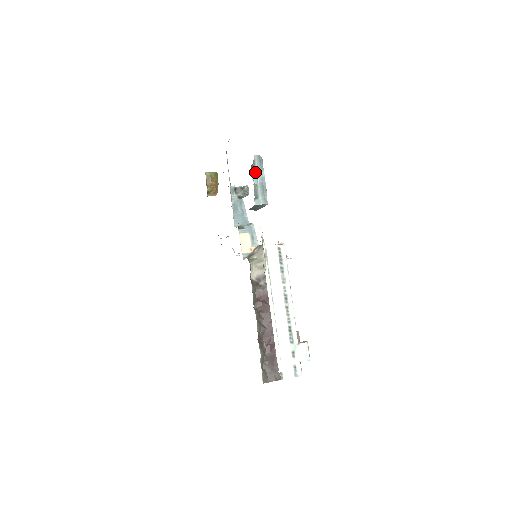
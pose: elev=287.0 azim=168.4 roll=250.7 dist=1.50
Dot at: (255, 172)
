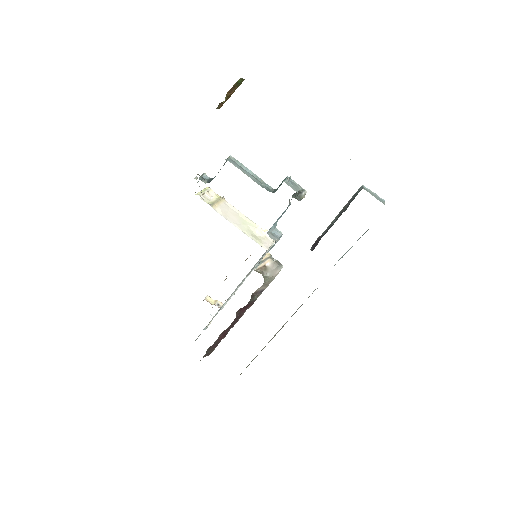
Dot at: occluded
